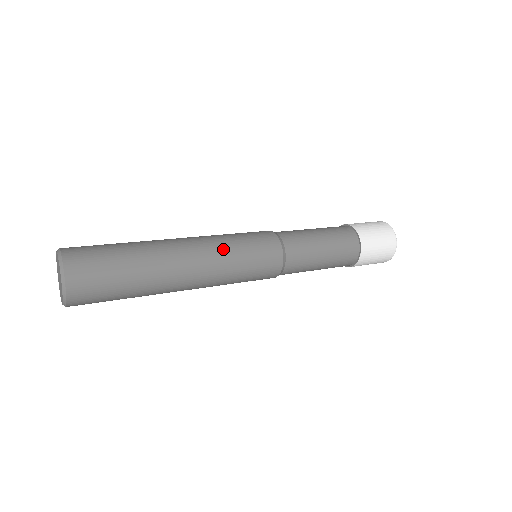
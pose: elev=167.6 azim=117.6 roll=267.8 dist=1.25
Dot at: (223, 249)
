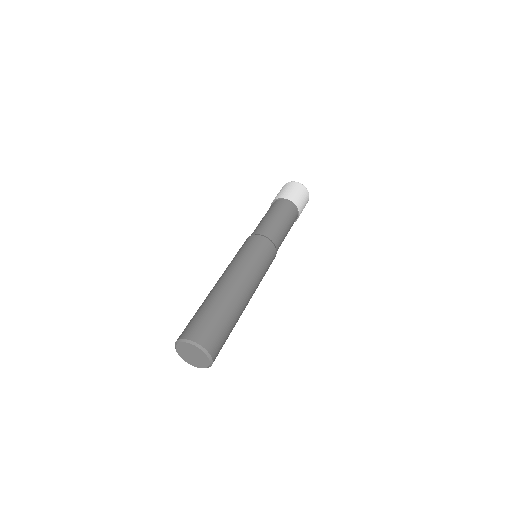
Dot at: (253, 269)
